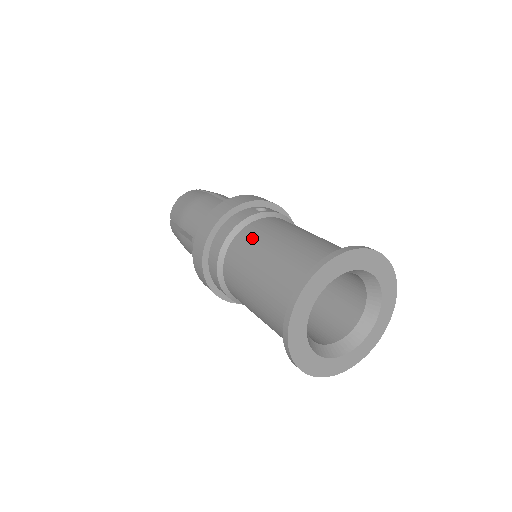
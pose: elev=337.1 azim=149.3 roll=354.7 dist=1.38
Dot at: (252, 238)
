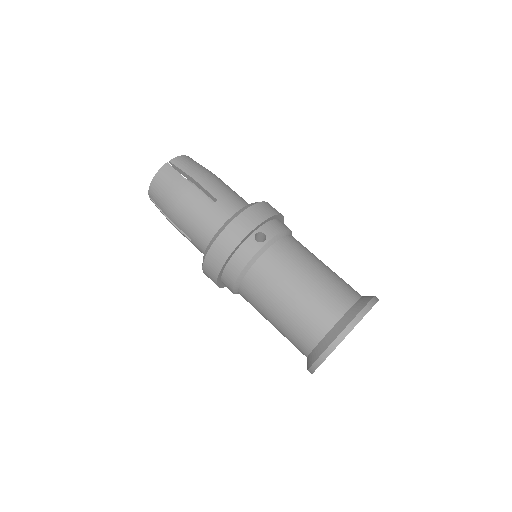
Dot at: (264, 283)
